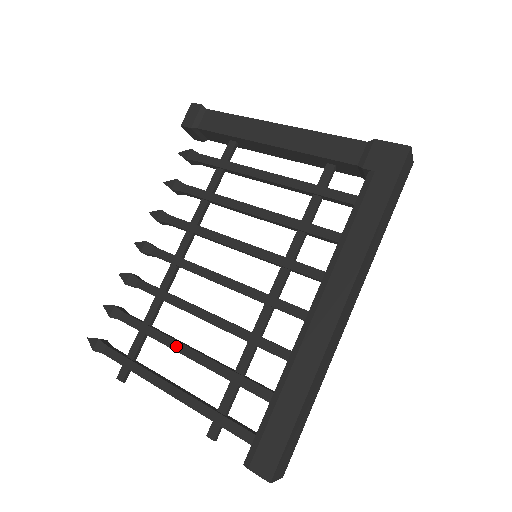
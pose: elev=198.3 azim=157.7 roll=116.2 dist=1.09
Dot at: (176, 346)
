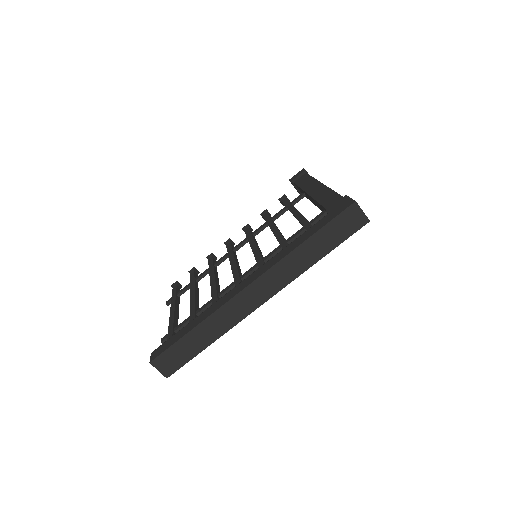
Dot at: (192, 292)
